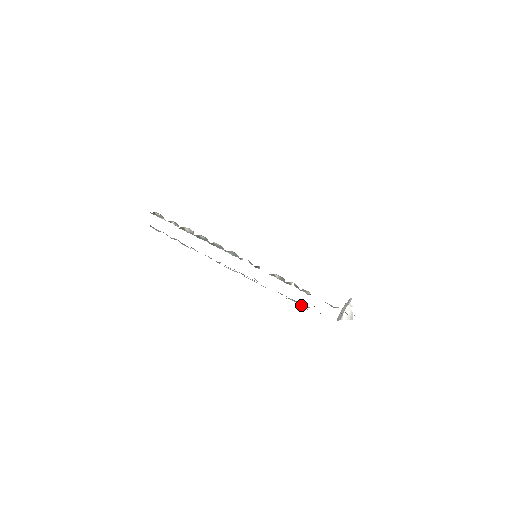
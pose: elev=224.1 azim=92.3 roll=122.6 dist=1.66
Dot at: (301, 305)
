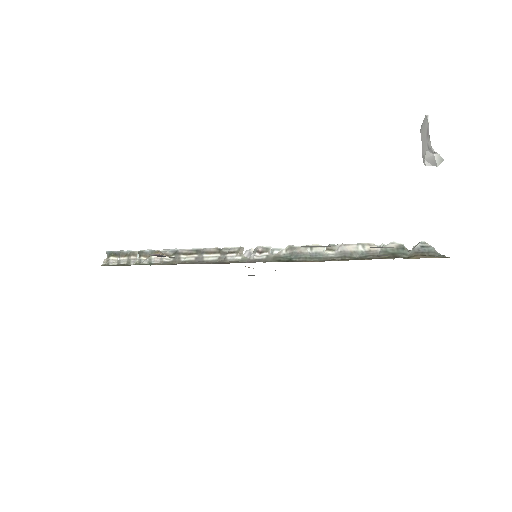
Dot at: occluded
